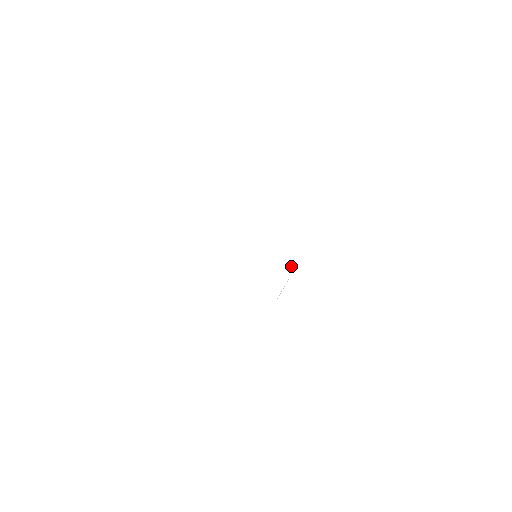
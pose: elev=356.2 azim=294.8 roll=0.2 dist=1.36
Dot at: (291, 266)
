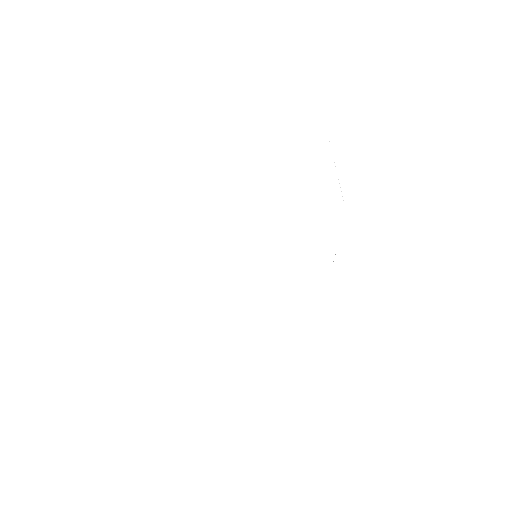
Dot at: (342, 196)
